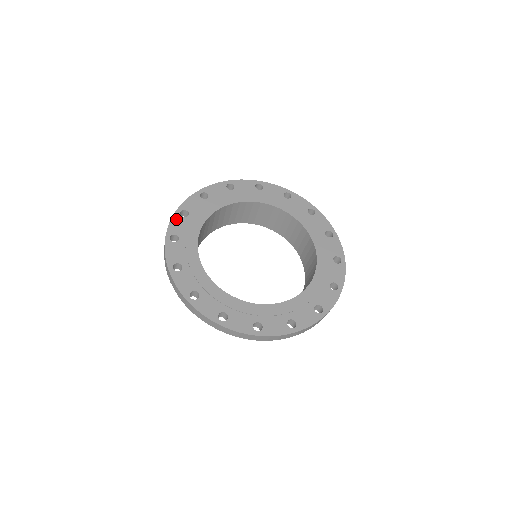
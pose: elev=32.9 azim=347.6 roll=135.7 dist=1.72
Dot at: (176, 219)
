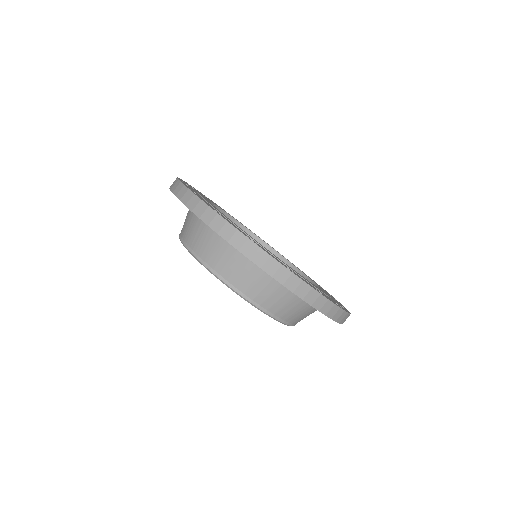
Dot at: occluded
